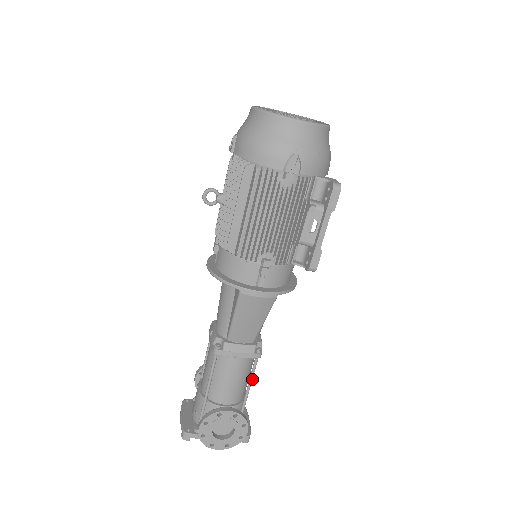
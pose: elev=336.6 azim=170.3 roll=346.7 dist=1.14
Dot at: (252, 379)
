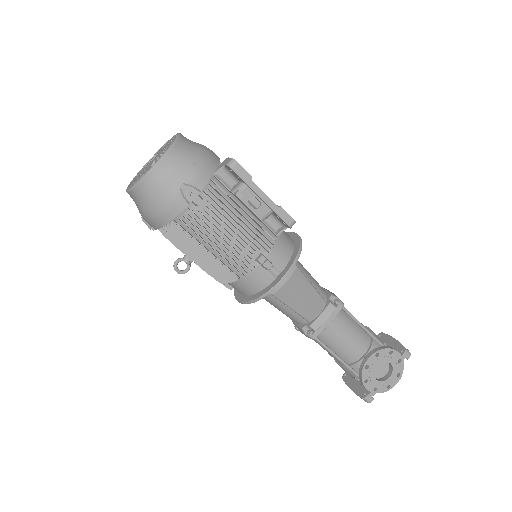
Dot at: (358, 321)
